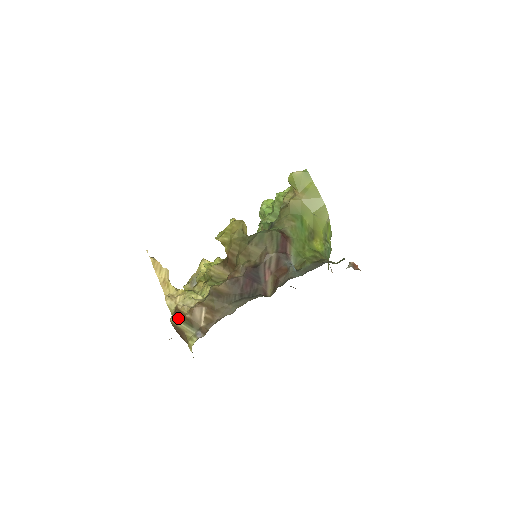
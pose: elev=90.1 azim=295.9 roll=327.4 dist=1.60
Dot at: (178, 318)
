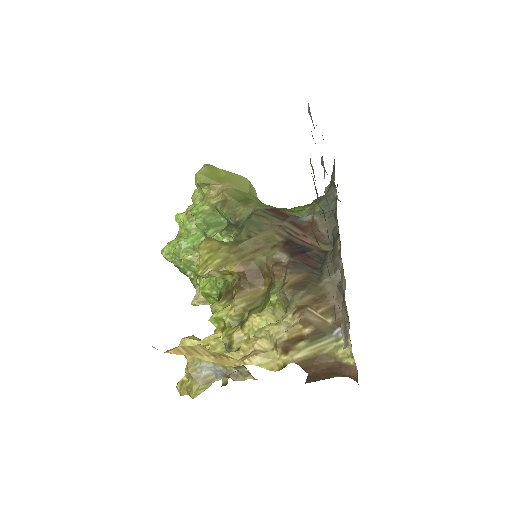
Dot at: (300, 347)
